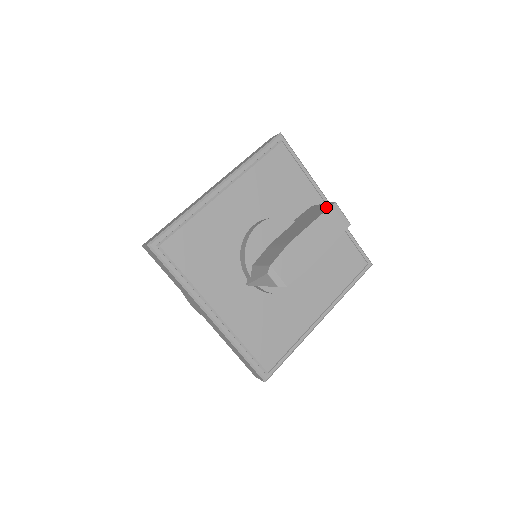
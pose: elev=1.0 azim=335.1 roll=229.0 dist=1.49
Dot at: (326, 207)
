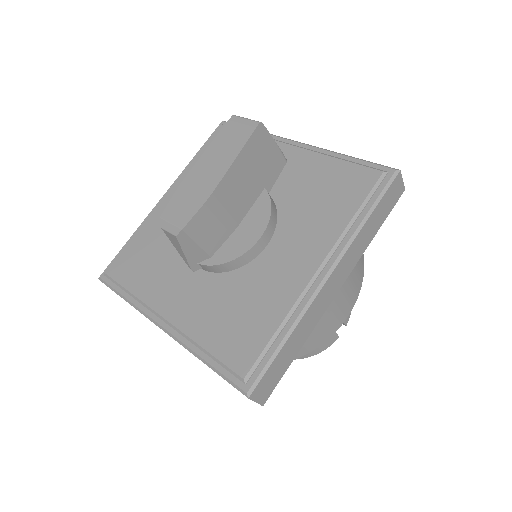
Dot at: occluded
